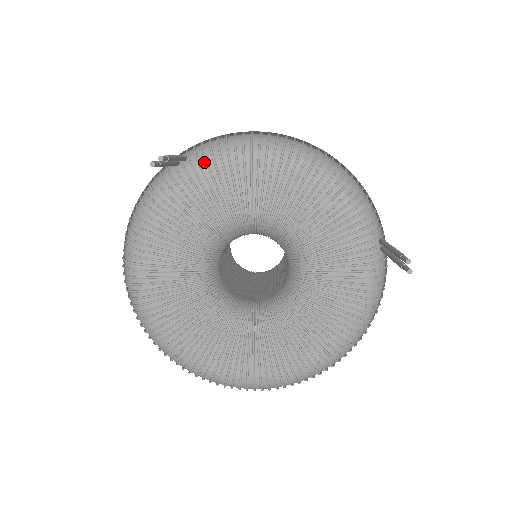
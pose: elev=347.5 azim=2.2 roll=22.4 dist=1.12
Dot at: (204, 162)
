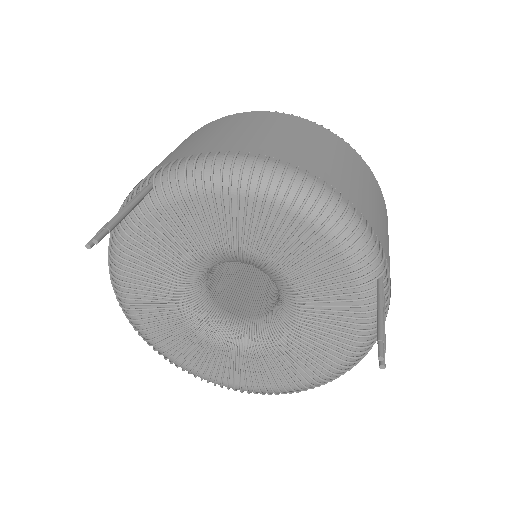
Dot at: (170, 195)
